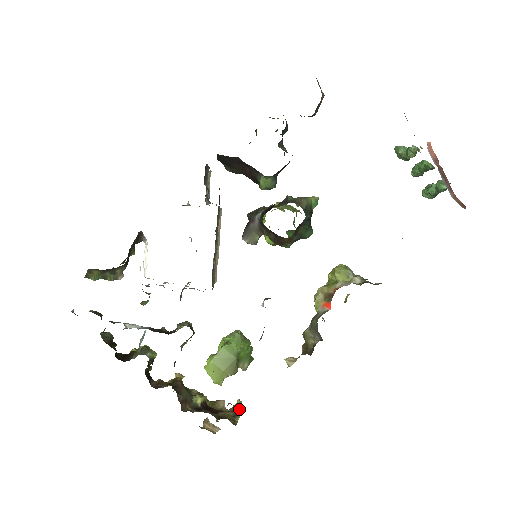
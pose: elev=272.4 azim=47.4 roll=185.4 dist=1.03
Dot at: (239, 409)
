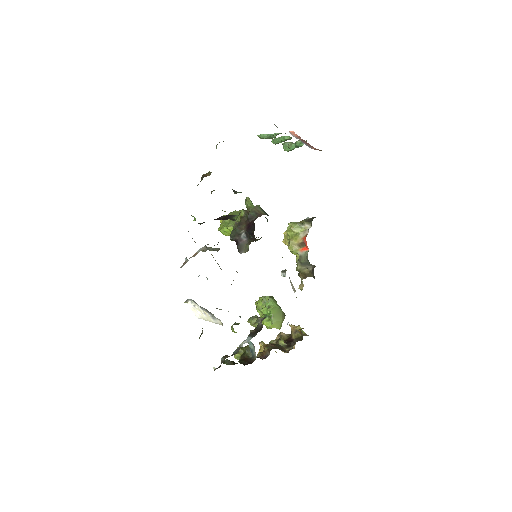
Dot at: (298, 328)
